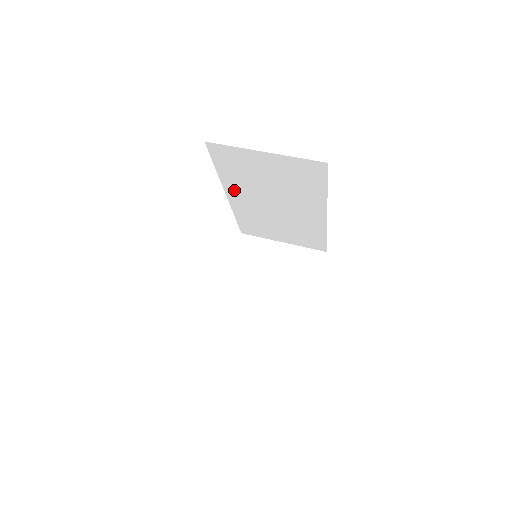
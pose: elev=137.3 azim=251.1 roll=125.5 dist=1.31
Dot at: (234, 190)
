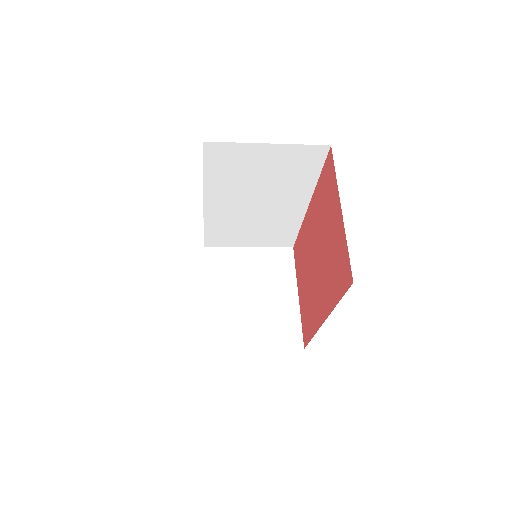
Dot at: (215, 195)
